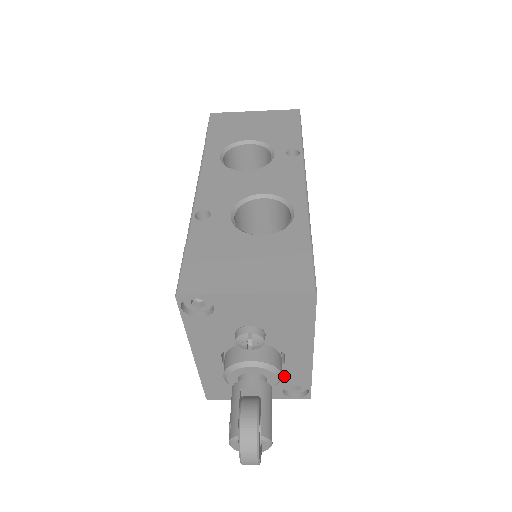
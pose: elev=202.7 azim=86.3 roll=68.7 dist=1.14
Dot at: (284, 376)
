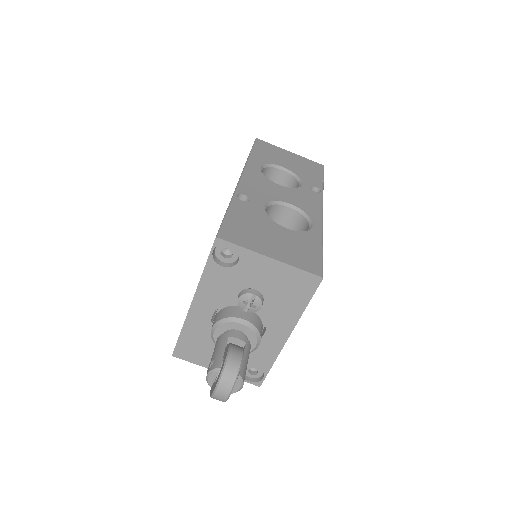
Dot at: (252, 353)
